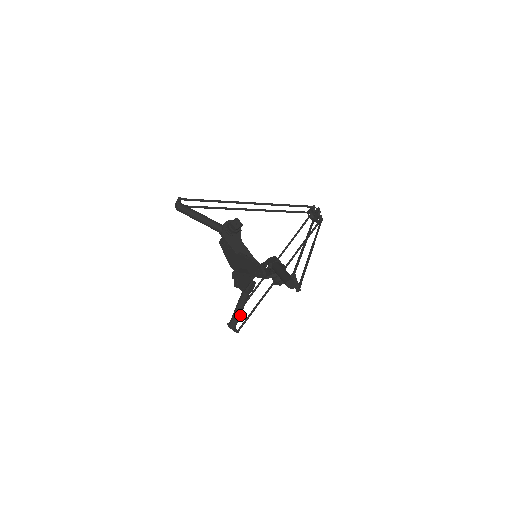
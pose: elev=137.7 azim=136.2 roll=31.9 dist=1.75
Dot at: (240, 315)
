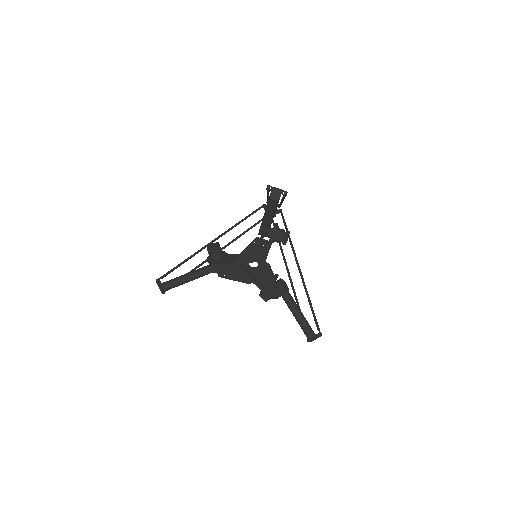
Dot at: (304, 318)
